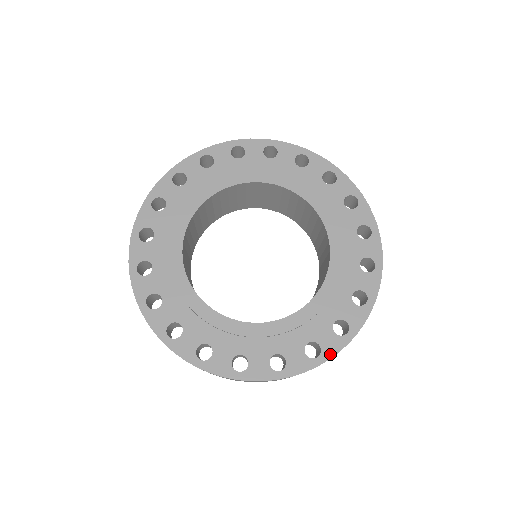
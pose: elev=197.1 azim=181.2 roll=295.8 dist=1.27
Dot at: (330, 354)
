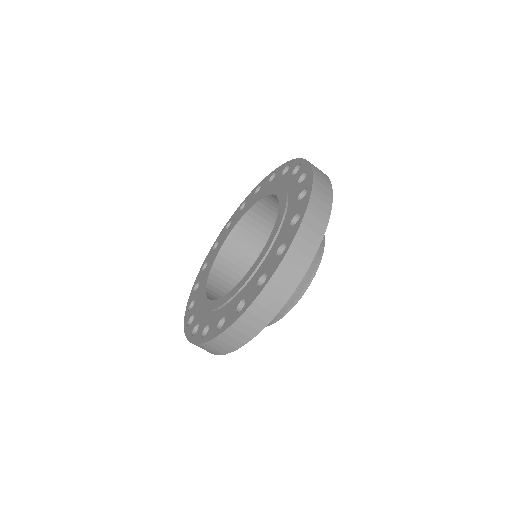
Dot at: (225, 328)
